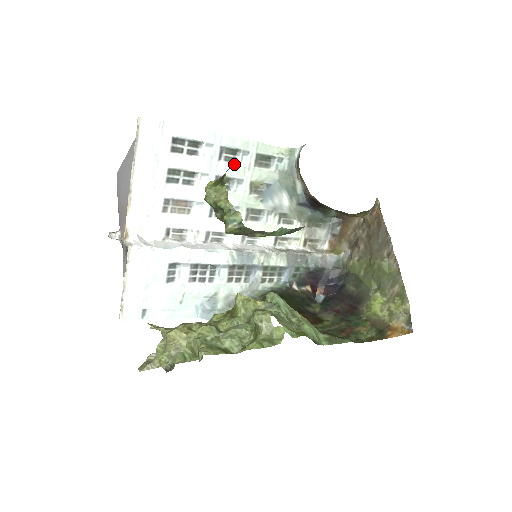
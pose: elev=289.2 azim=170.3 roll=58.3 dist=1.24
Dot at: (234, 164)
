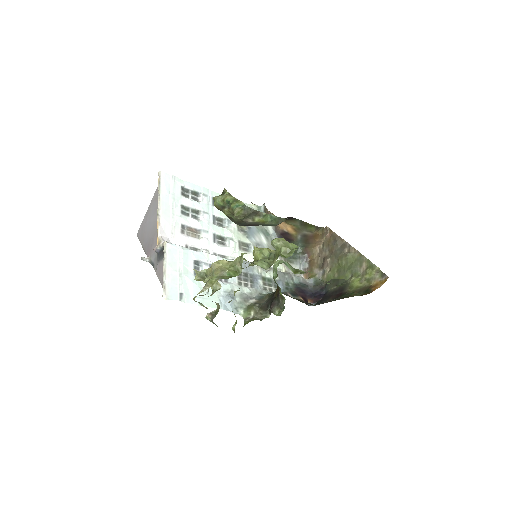
Dot at: occluded
